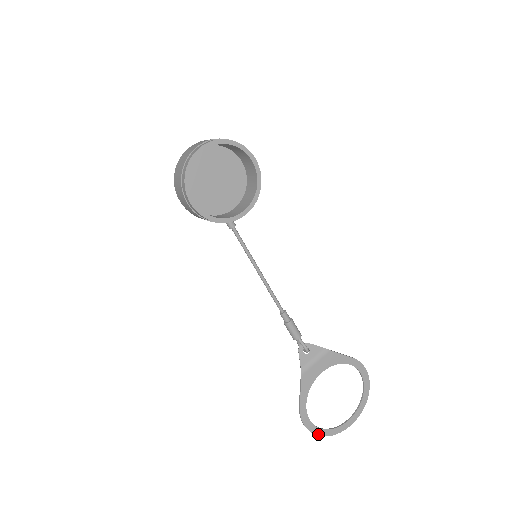
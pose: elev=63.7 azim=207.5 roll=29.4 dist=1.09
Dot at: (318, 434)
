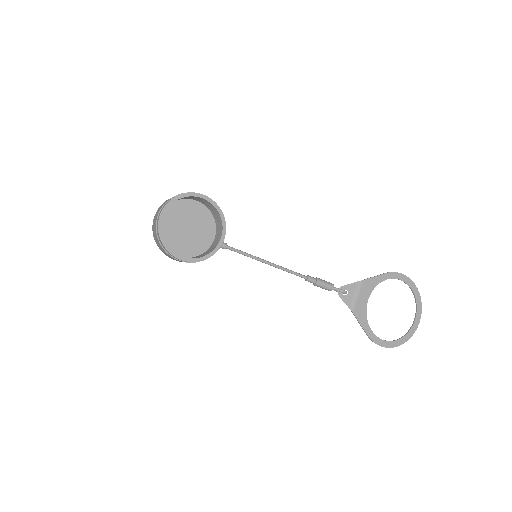
Dot at: (397, 345)
